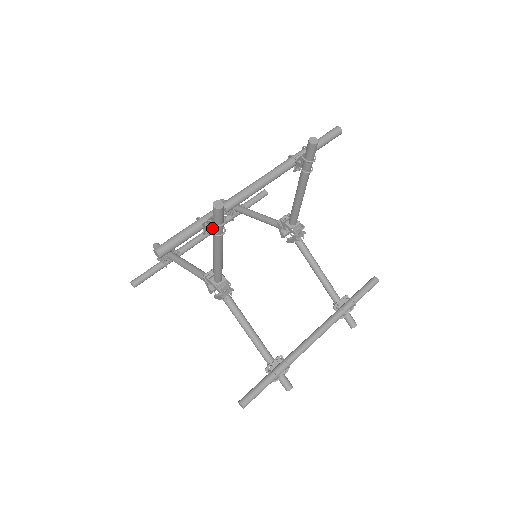
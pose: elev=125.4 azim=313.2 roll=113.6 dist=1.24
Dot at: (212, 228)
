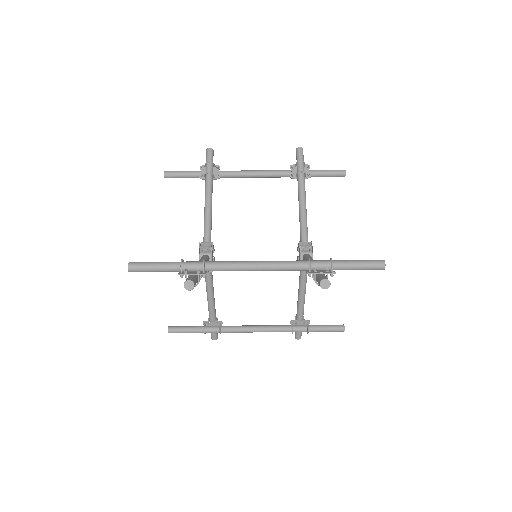
Dot at: occluded
